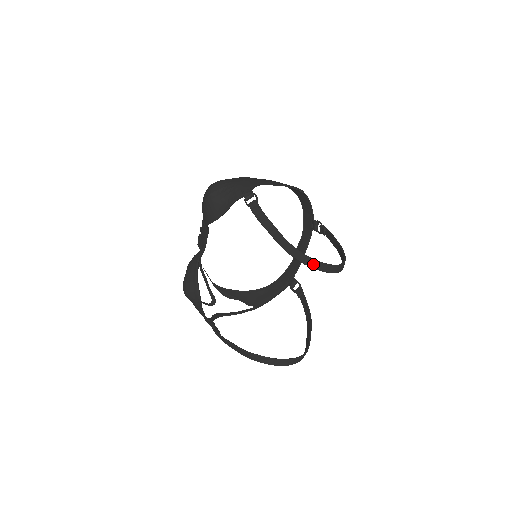
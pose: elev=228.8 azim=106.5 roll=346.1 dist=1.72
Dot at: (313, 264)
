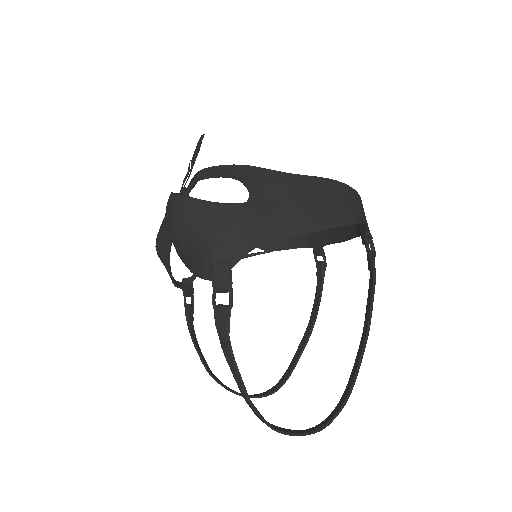
Dot at: (280, 431)
